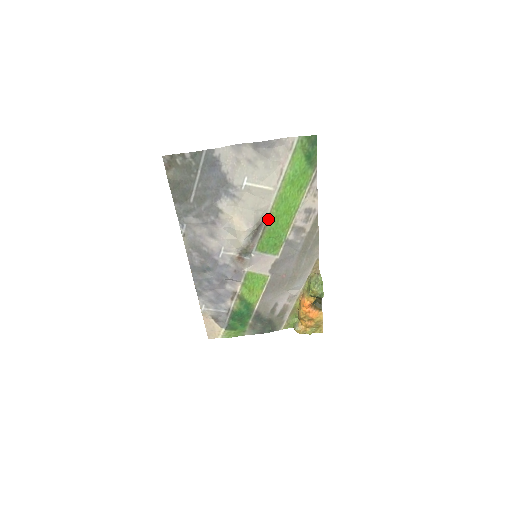
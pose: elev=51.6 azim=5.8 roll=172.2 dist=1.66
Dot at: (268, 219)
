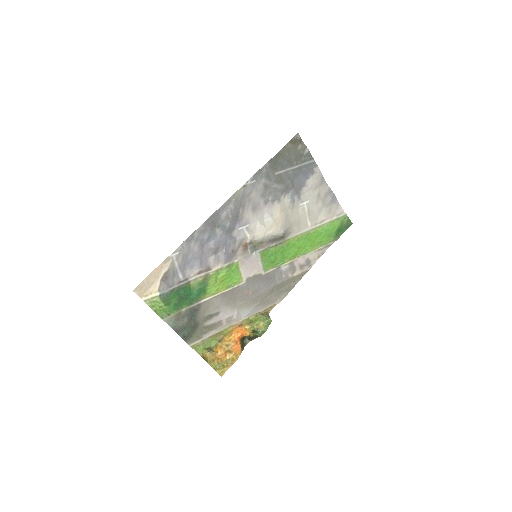
Dot at: (288, 240)
